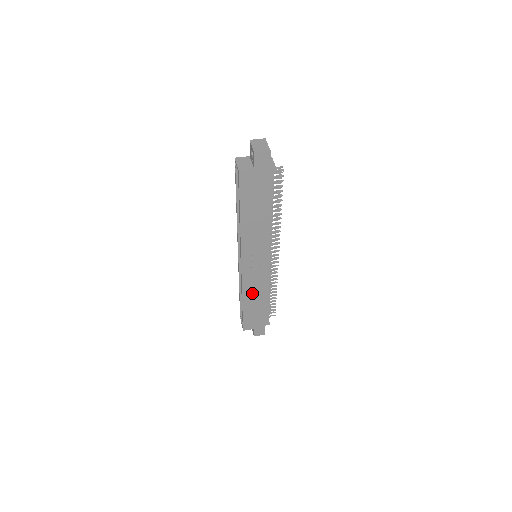
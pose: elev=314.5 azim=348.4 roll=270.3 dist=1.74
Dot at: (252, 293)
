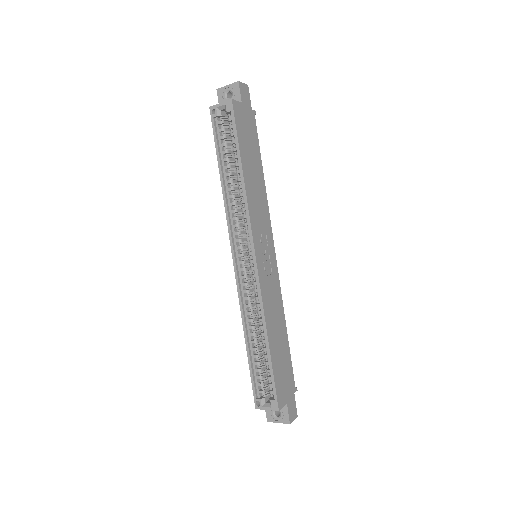
Dot at: (272, 317)
